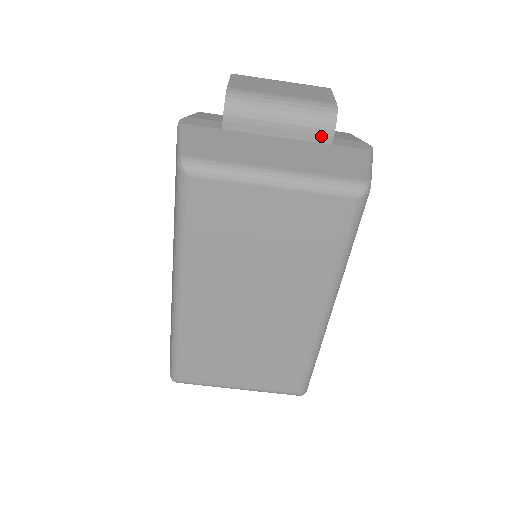
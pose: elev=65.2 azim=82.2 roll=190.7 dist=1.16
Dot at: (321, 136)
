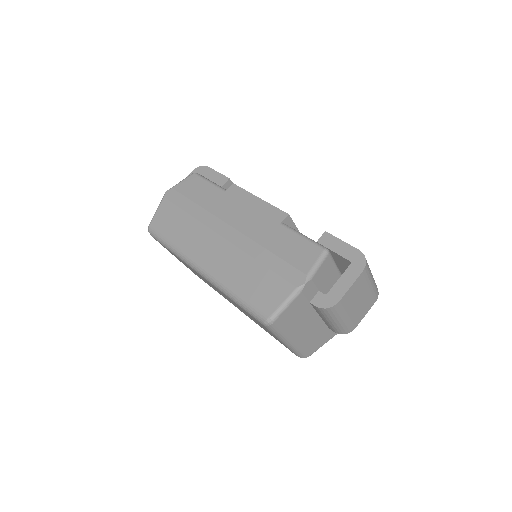
Dot at: (331, 328)
